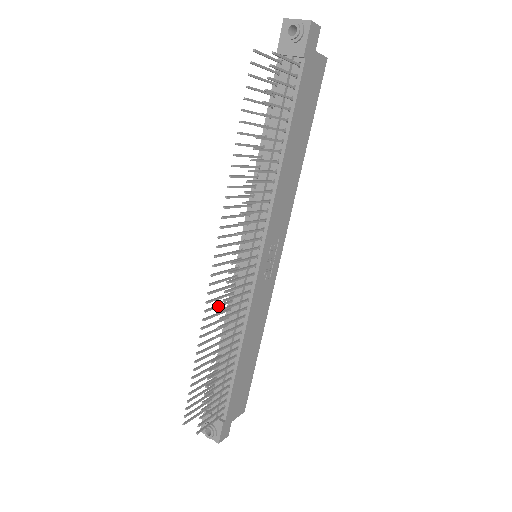
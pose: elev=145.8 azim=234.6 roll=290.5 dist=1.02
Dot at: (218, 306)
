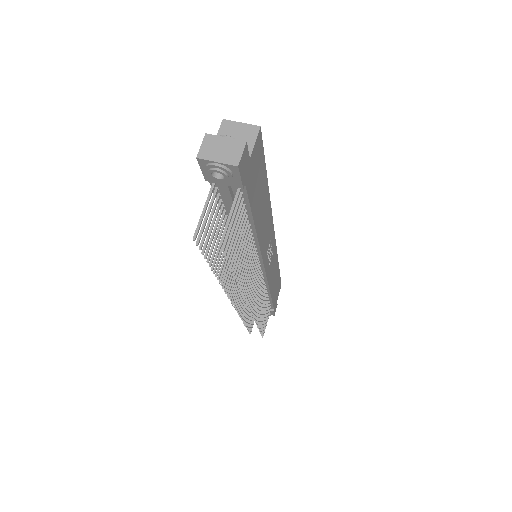
Dot at: occluded
